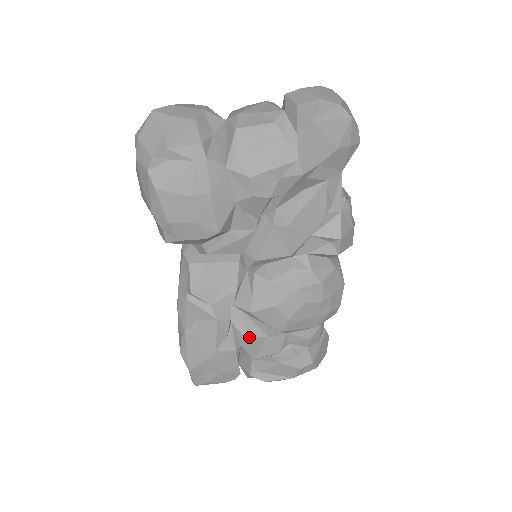
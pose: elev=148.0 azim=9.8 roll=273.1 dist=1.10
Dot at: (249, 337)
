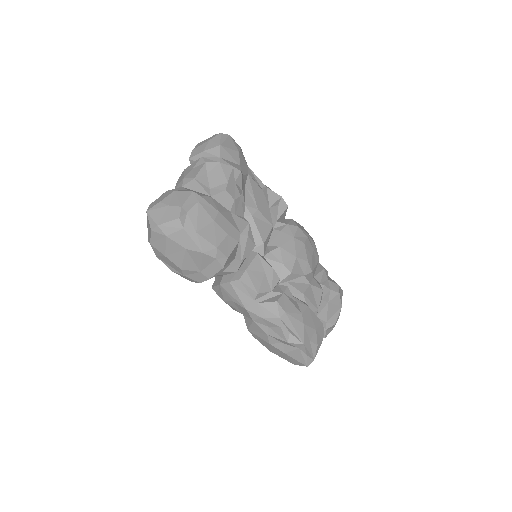
Dot at: (304, 292)
